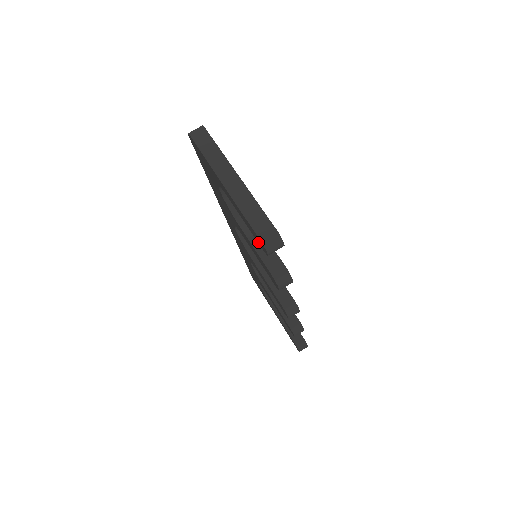
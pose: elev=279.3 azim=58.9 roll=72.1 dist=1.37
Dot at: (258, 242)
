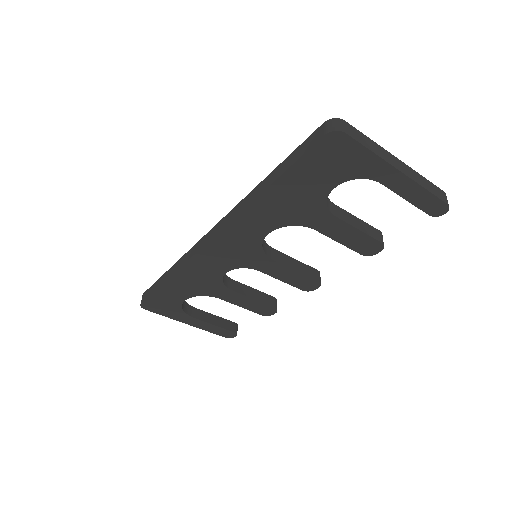
Dot at: (426, 210)
